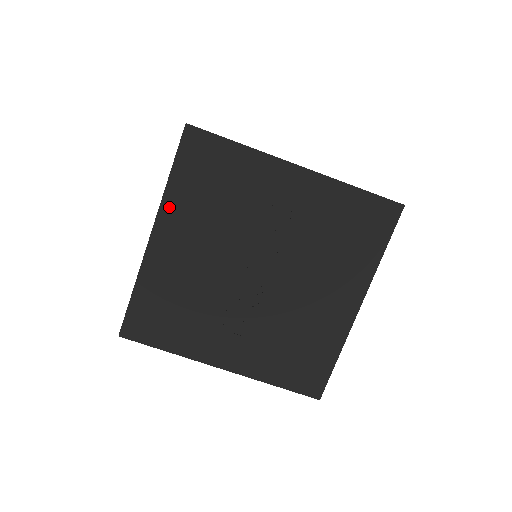
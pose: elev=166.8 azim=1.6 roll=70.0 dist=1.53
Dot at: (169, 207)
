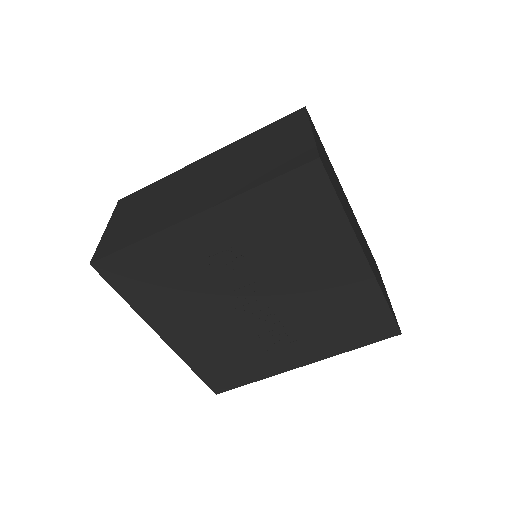
Dot at: (150, 316)
